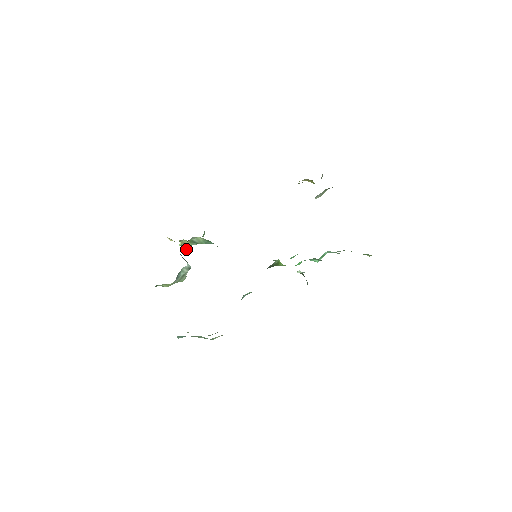
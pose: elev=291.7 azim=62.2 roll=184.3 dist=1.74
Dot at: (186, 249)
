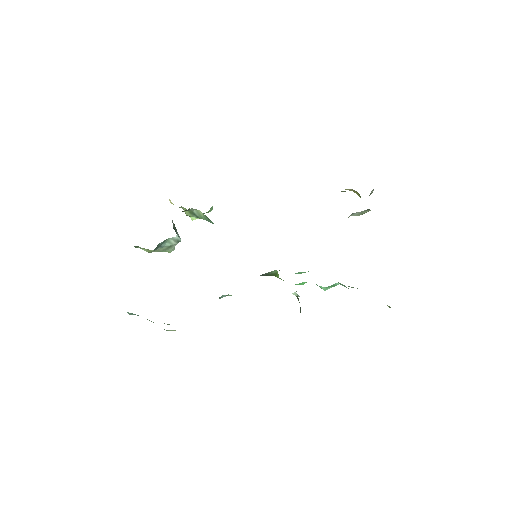
Dot at: (193, 218)
